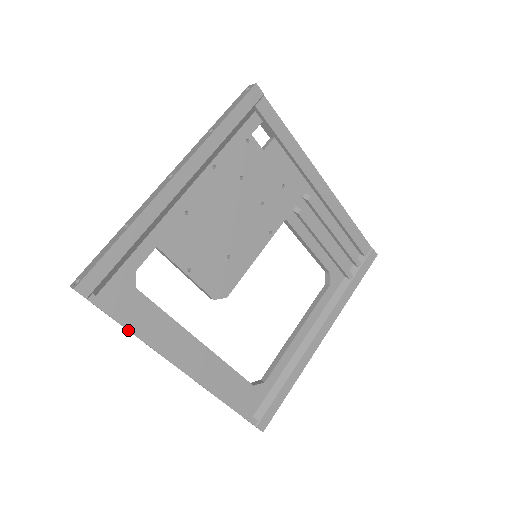
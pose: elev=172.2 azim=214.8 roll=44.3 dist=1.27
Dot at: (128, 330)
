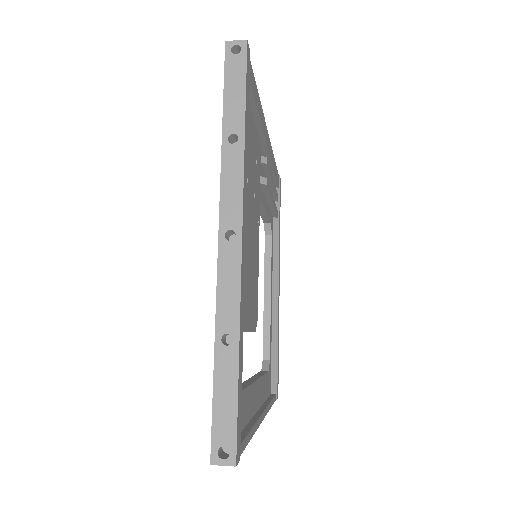
Dot at: occluded
